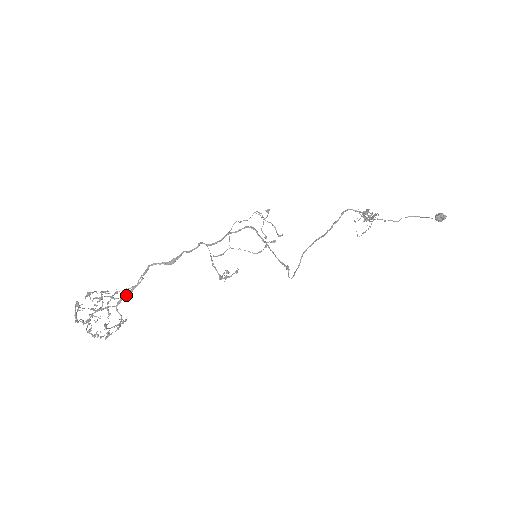
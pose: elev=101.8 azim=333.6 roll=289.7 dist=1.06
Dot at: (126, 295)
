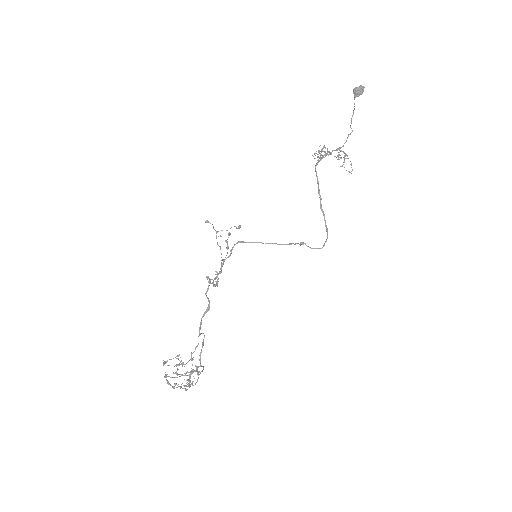
Dot at: (201, 352)
